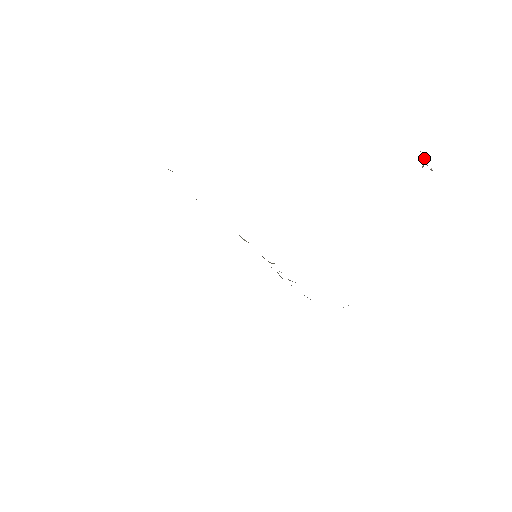
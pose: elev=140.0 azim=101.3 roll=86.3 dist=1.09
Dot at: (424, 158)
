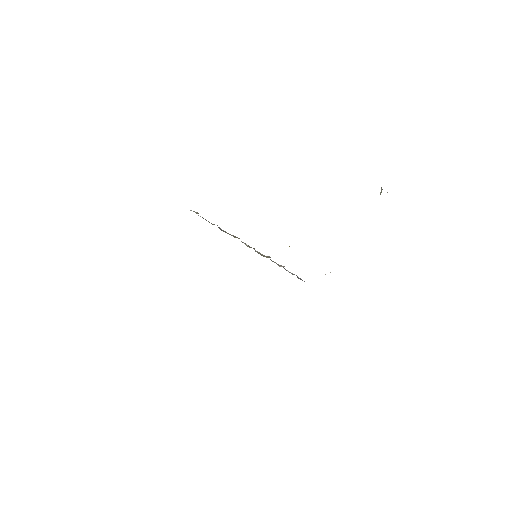
Dot at: occluded
